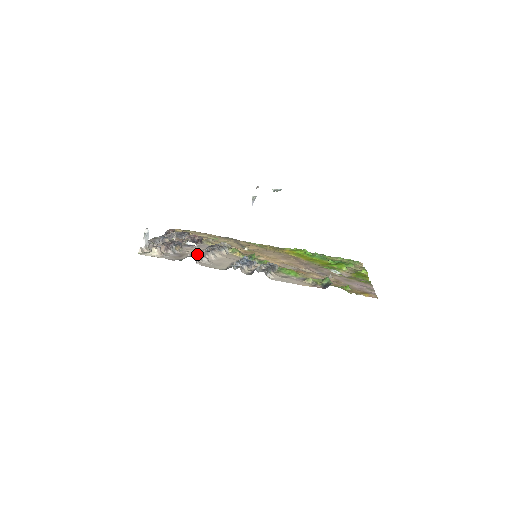
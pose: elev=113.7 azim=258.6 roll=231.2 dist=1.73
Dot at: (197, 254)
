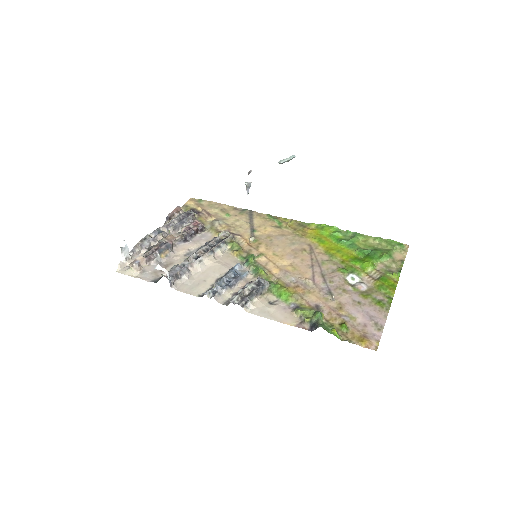
Dot at: (174, 273)
